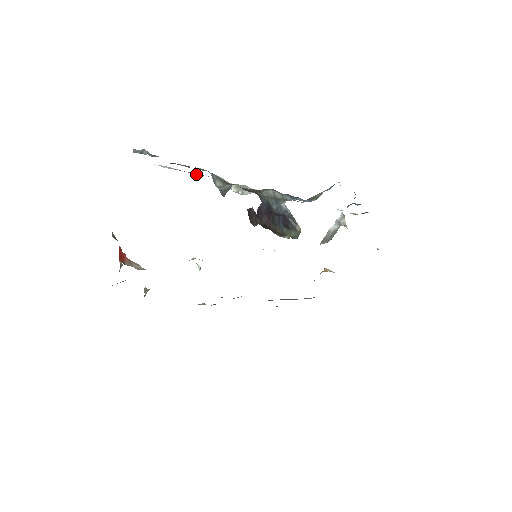
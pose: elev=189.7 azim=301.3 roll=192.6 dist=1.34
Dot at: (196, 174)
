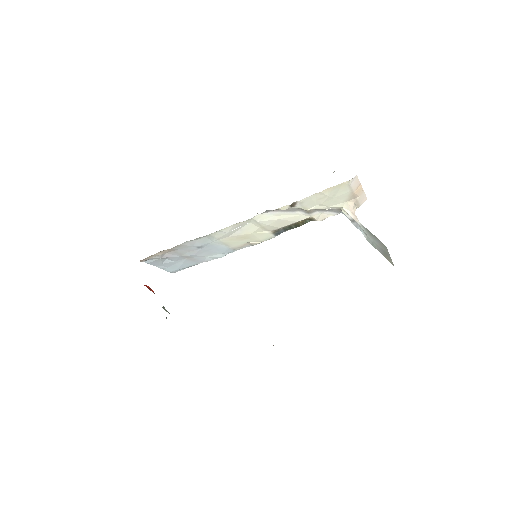
Dot at: (212, 259)
